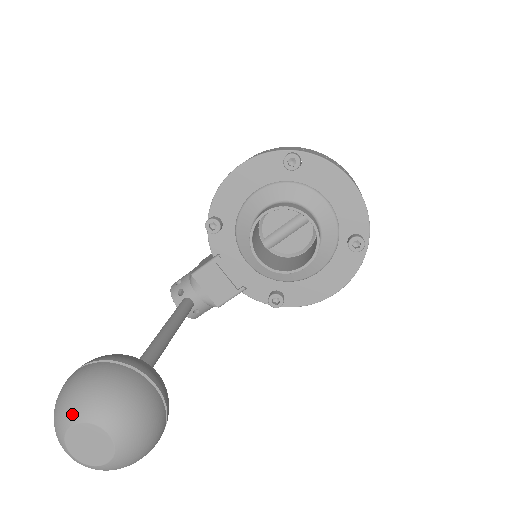
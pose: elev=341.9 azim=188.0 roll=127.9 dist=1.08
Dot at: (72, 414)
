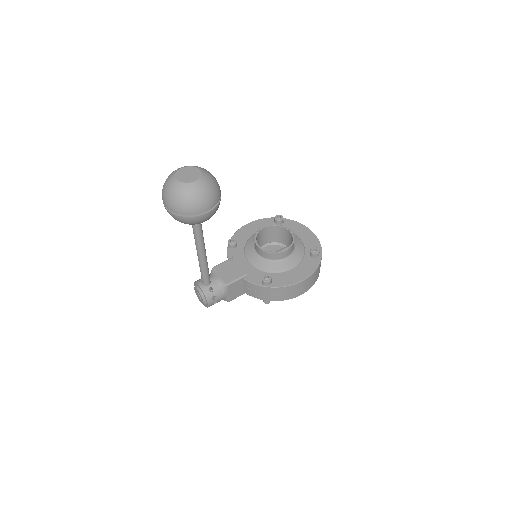
Dot at: (183, 167)
